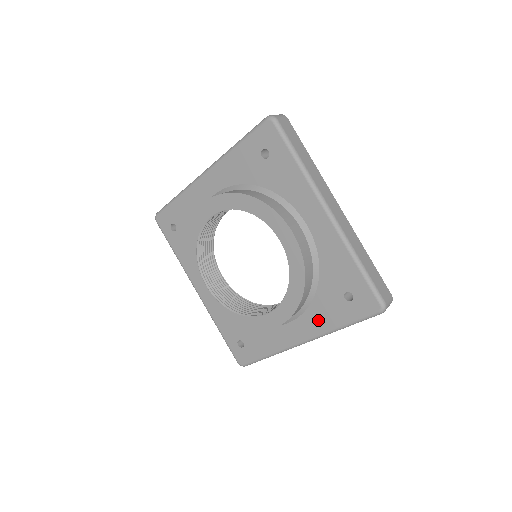
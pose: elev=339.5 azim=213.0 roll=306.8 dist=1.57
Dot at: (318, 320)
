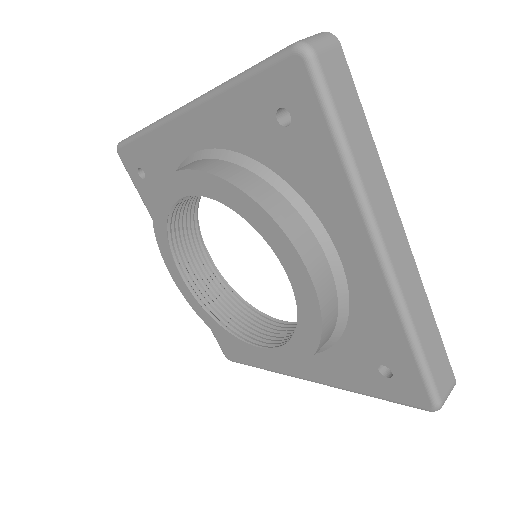
Dot at: (333, 371)
